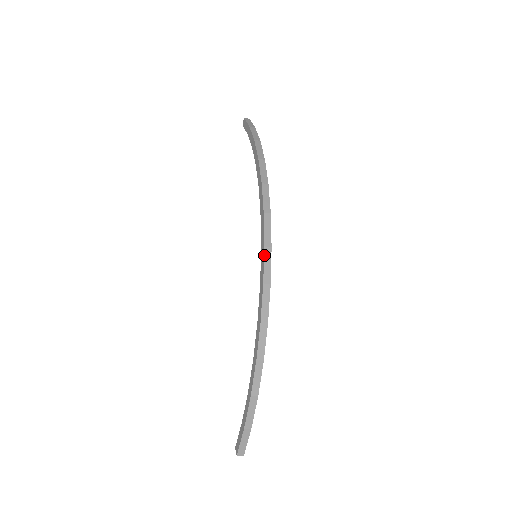
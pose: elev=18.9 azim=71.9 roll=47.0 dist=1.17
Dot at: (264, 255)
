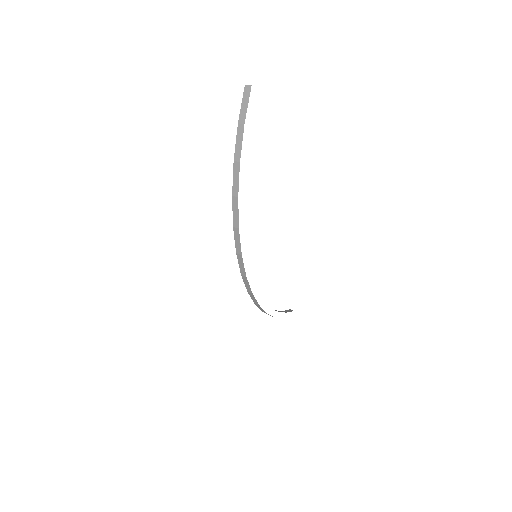
Dot at: (243, 279)
